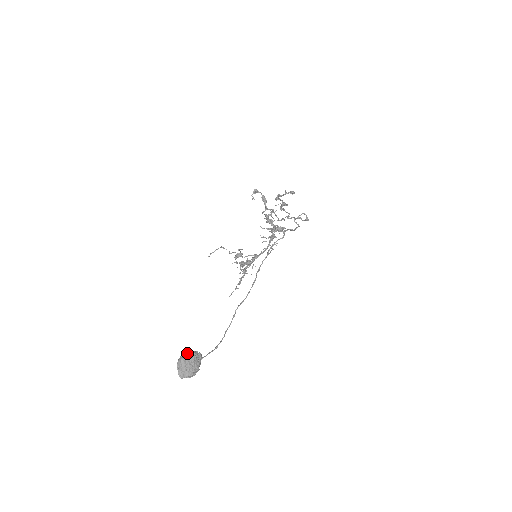
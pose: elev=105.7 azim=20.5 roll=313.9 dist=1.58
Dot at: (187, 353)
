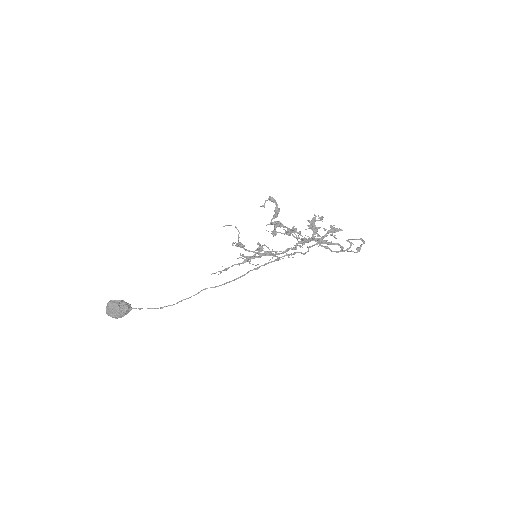
Dot at: (117, 301)
